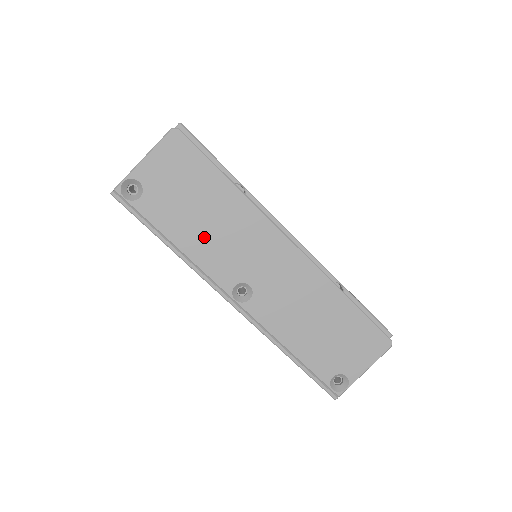
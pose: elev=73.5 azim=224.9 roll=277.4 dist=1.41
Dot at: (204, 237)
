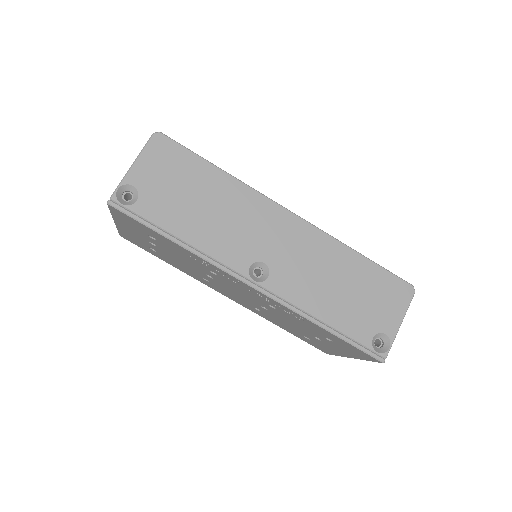
Dot at: (208, 225)
